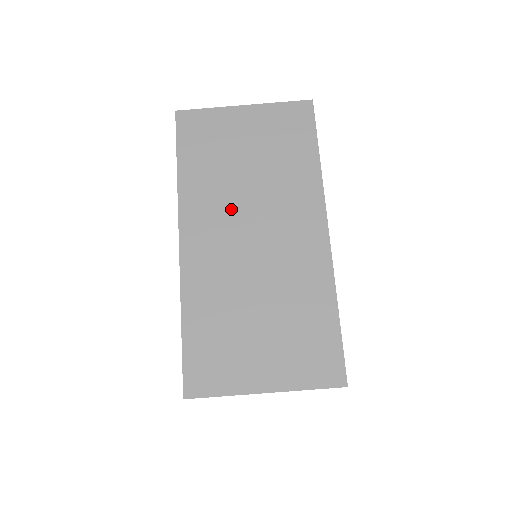
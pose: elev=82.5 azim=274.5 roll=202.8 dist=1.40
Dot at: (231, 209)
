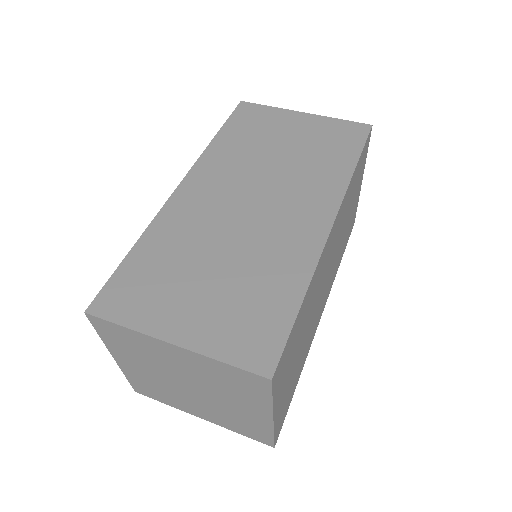
Dot at: (244, 176)
